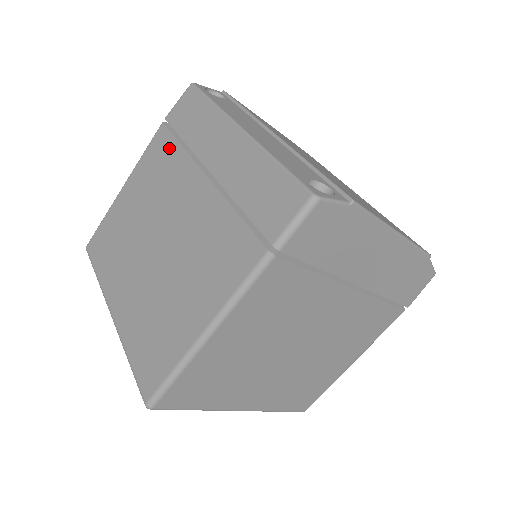
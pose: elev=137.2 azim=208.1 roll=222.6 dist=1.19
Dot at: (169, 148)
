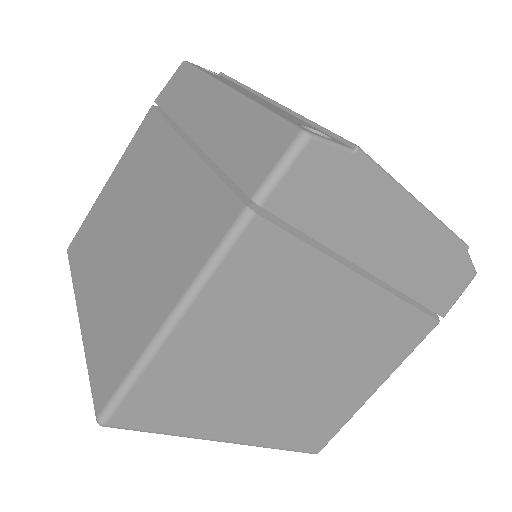
Dot at: (155, 128)
